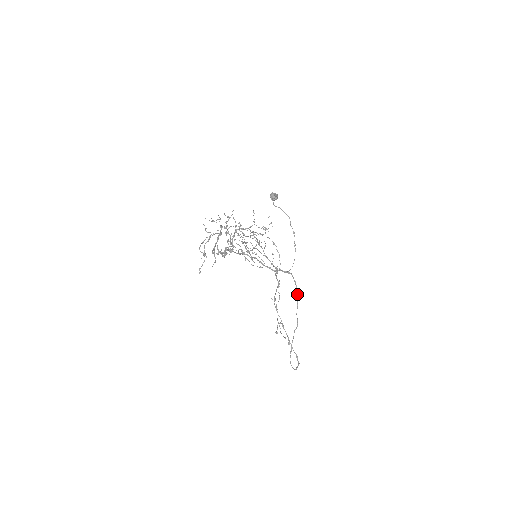
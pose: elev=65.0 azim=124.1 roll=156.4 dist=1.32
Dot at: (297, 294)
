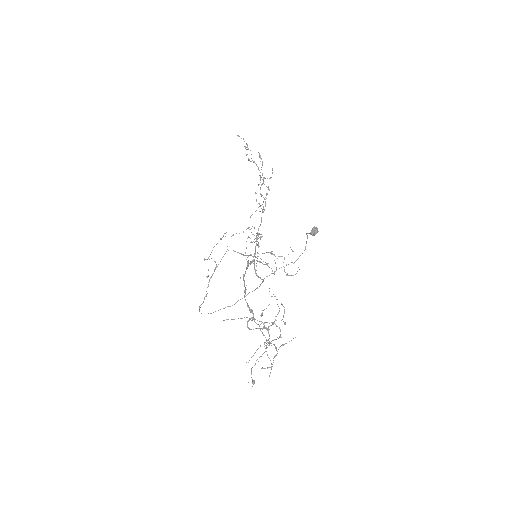
Dot at: (252, 291)
